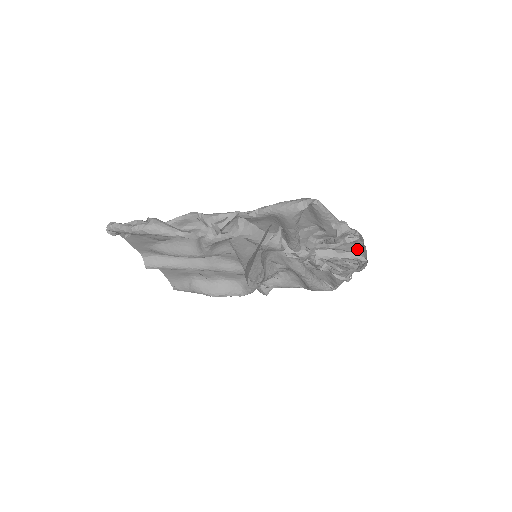
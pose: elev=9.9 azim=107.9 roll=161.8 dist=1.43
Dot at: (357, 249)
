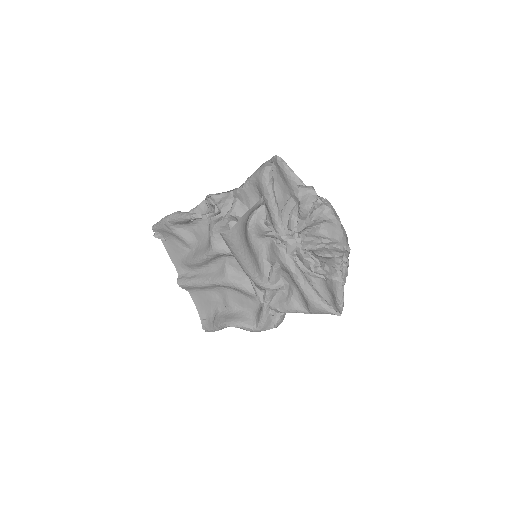
Dot at: (339, 235)
